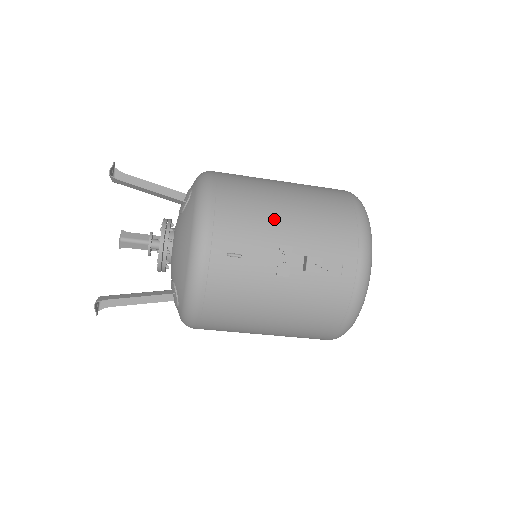
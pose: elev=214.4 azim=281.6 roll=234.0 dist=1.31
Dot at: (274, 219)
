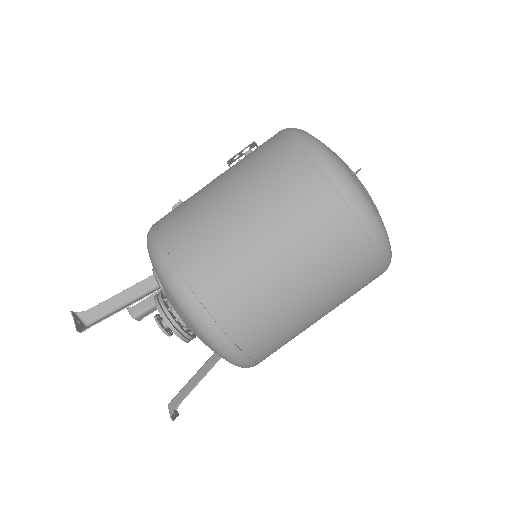
Dot at: occluded
